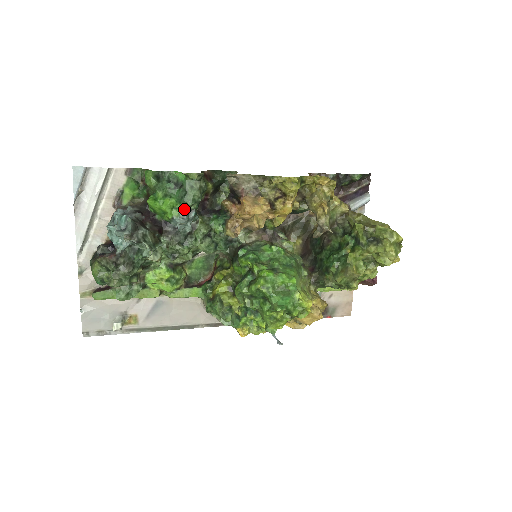
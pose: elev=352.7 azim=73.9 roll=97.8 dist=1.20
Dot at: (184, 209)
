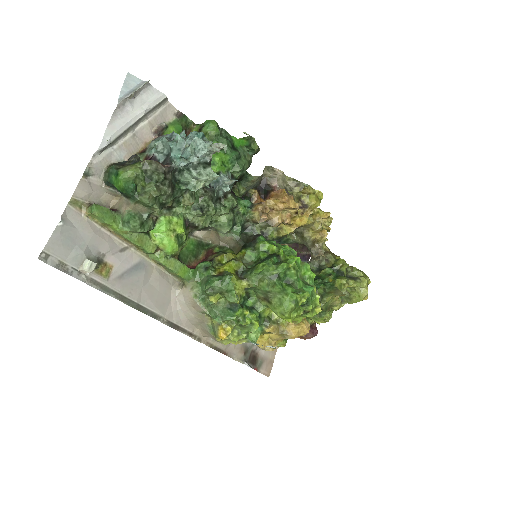
Dot at: (229, 171)
